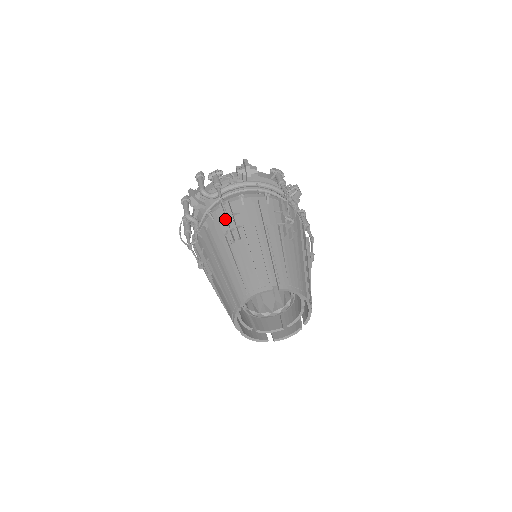
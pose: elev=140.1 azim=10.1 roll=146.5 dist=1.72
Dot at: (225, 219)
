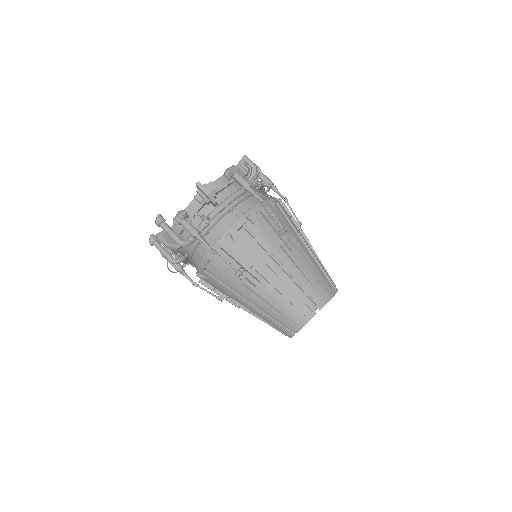
Dot at: (232, 269)
